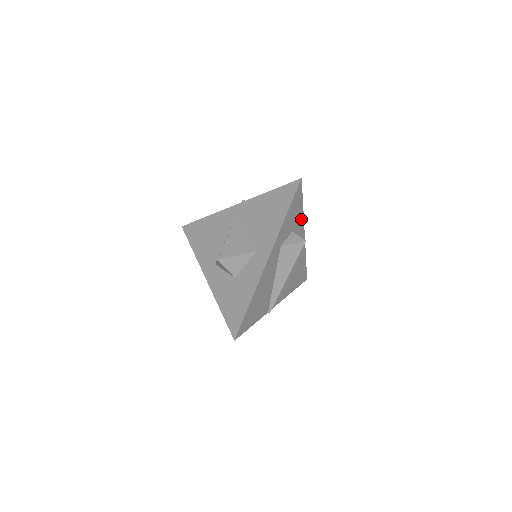
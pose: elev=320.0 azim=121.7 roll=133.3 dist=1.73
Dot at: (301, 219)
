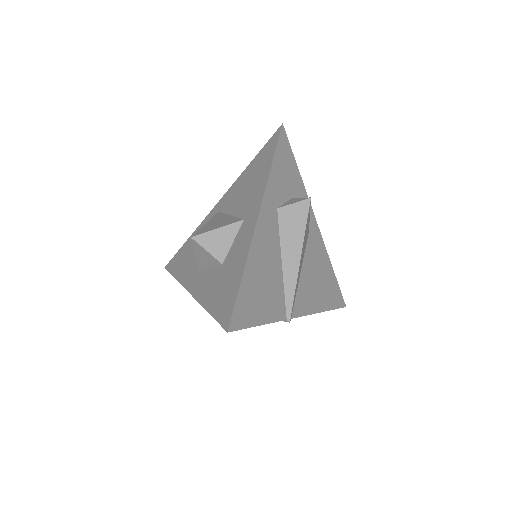
Dot at: (302, 190)
